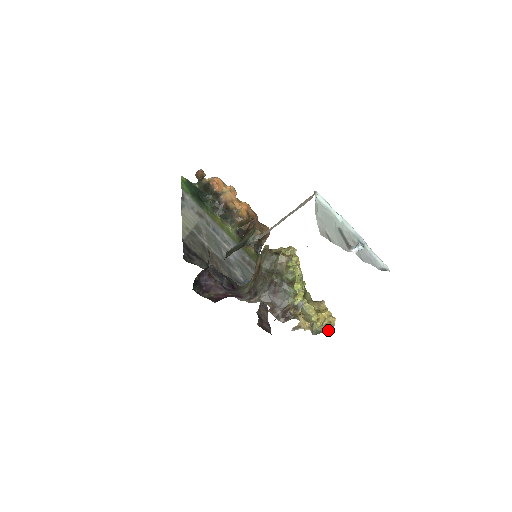
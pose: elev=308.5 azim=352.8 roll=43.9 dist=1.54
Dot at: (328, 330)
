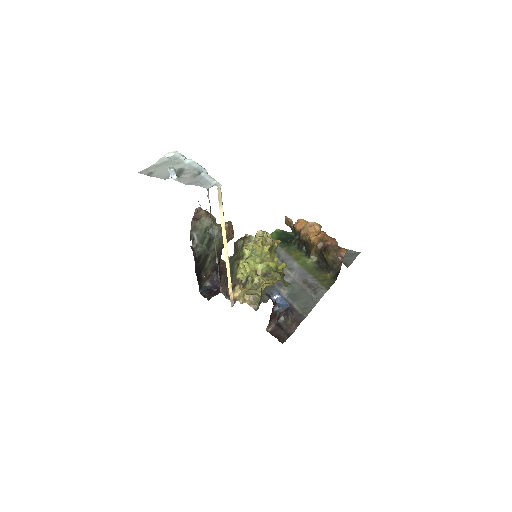
Dot at: occluded
